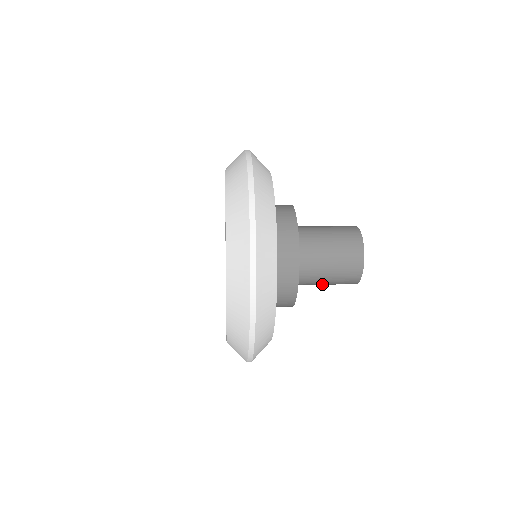
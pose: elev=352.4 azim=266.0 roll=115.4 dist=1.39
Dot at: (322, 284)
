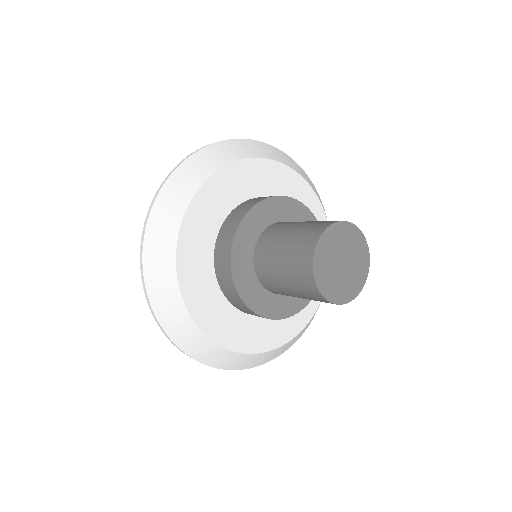
Dot at: (284, 285)
